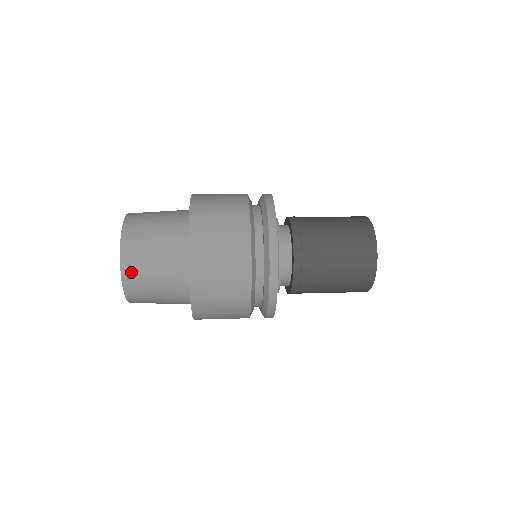
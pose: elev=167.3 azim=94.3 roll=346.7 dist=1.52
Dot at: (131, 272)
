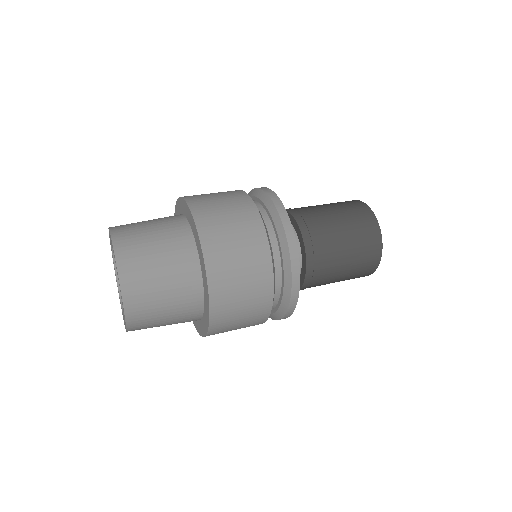
Dot at: (138, 327)
